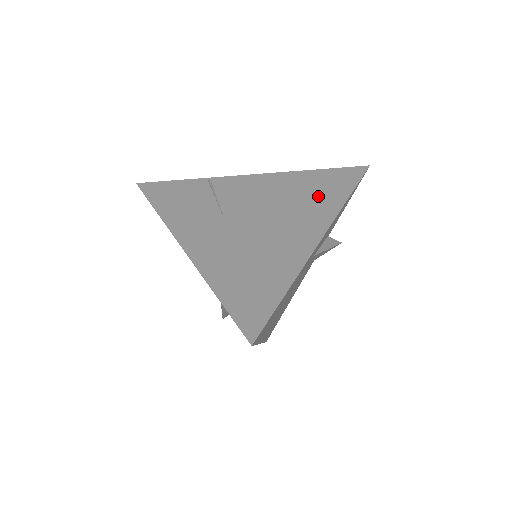
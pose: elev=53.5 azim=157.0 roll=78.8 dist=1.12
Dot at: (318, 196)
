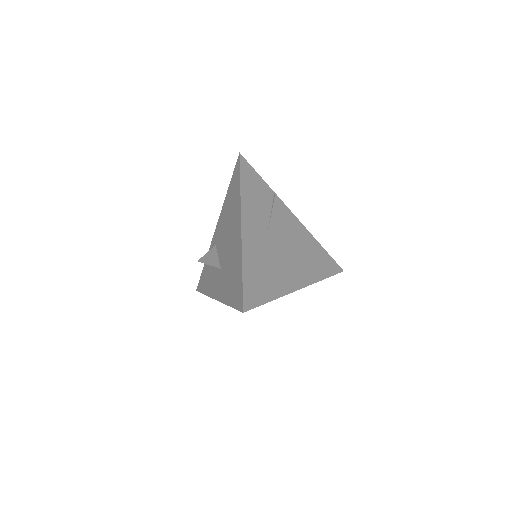
Dot at: (314, 263)
